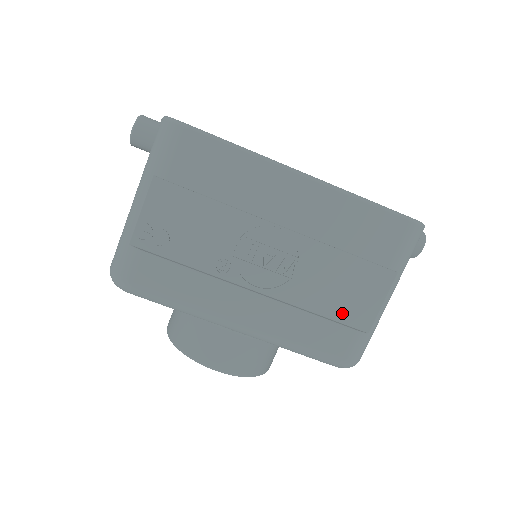
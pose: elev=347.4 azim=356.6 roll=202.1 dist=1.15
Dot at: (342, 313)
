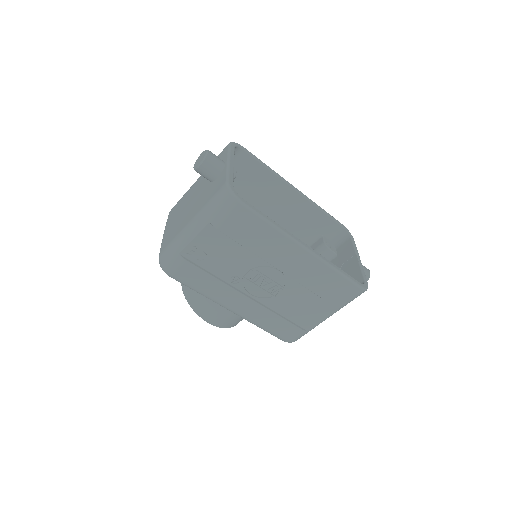
Dot at: (297, 319)
